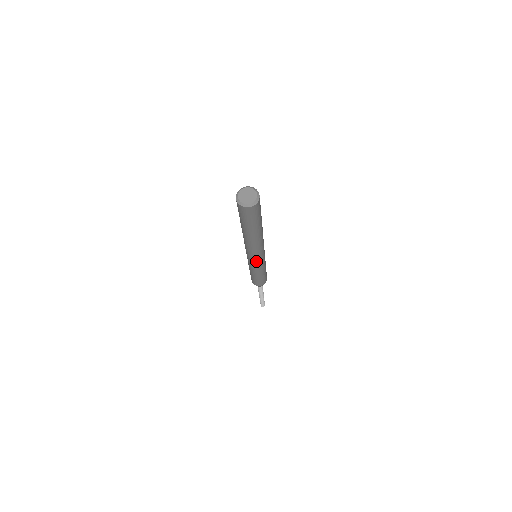
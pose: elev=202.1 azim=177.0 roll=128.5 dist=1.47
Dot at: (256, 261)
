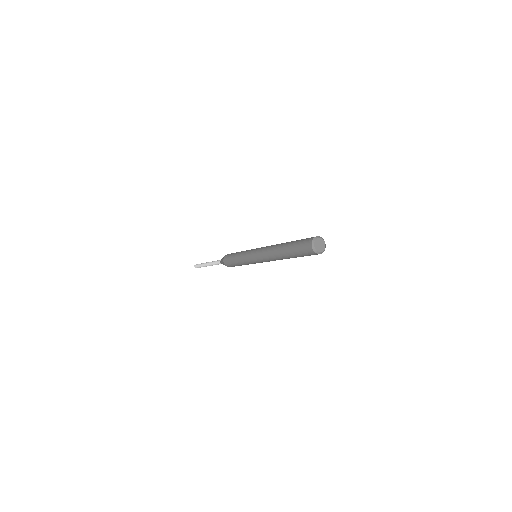
Dot at: occluded
